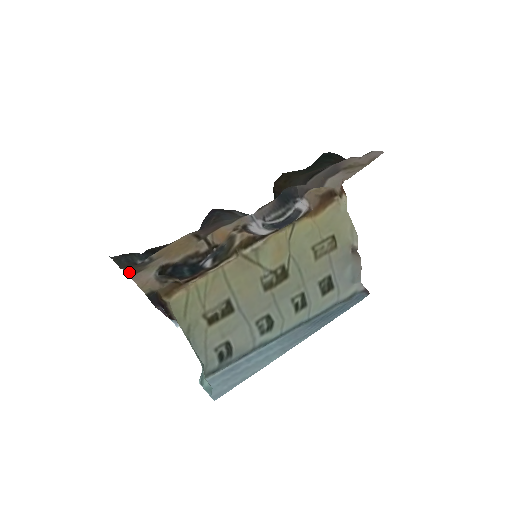
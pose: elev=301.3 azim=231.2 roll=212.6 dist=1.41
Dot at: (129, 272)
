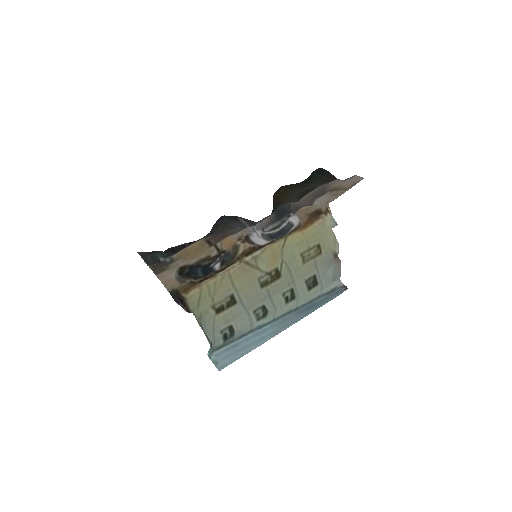
Dot at: (155, 271)
